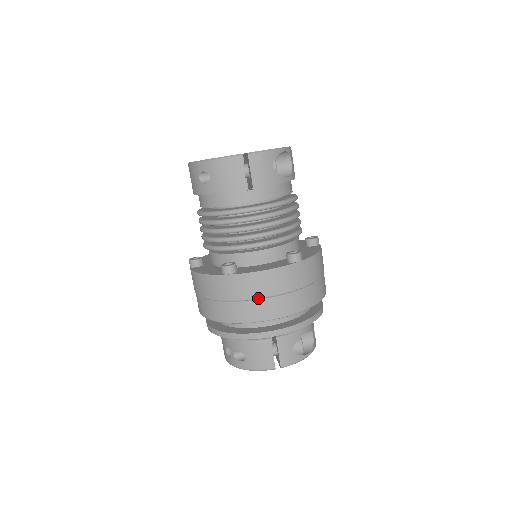
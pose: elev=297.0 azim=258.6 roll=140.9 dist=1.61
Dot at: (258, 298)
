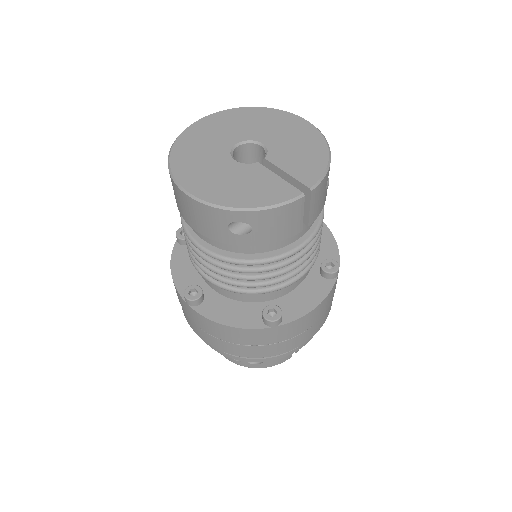
Dot at: (305, 331)
